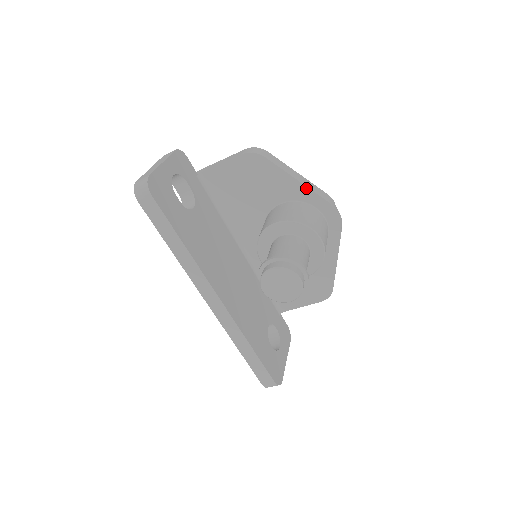
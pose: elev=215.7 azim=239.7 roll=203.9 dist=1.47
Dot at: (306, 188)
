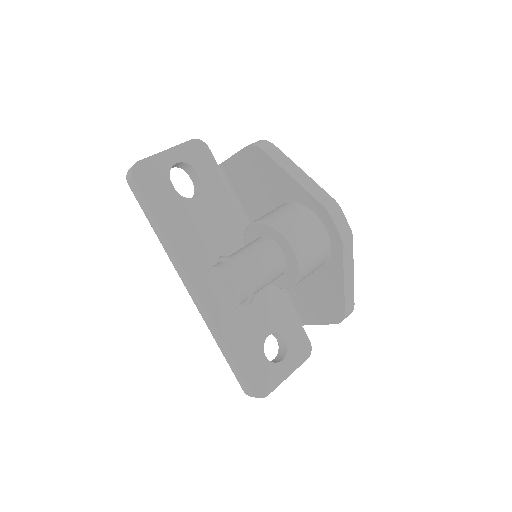
Dot at: (302, 189)
